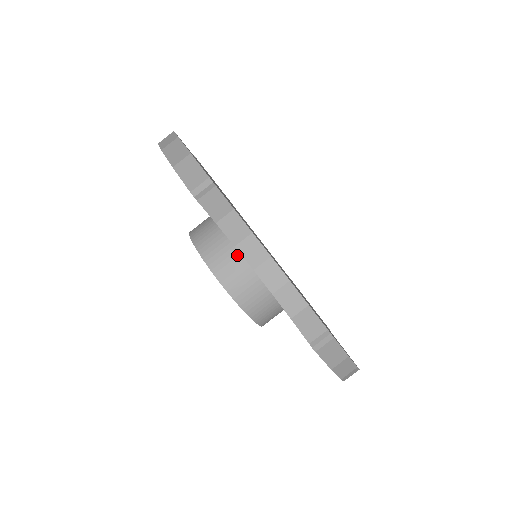
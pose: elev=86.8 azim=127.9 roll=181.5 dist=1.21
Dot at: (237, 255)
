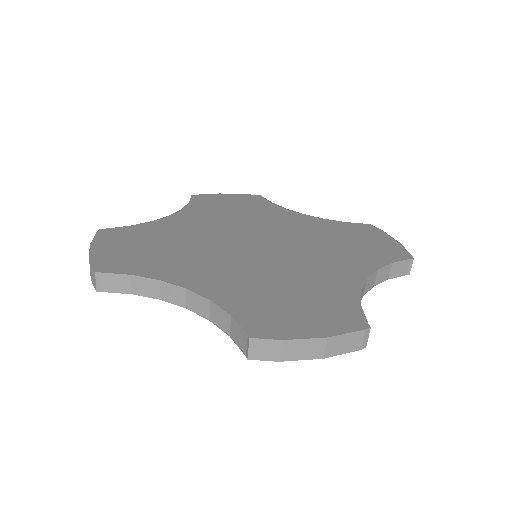
Dot at: occluded
